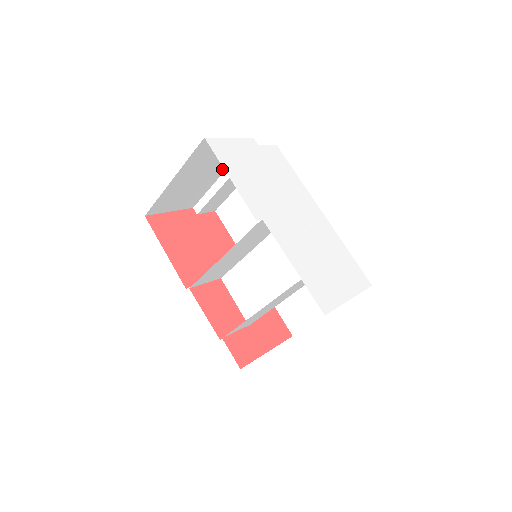
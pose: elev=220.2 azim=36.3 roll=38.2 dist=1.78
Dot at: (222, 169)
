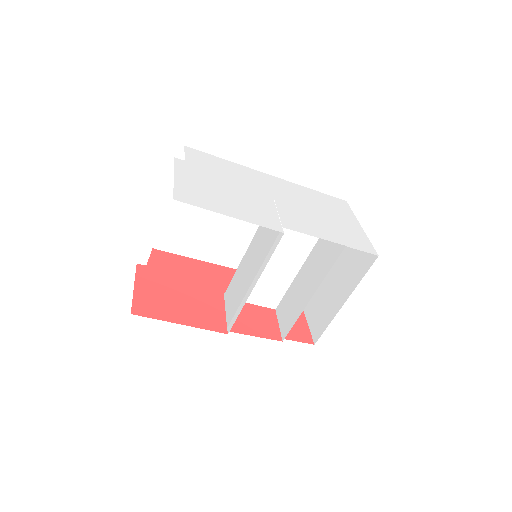
Dot at: occluded
